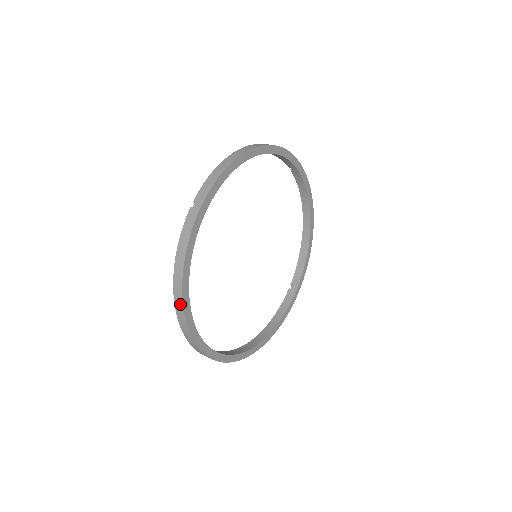
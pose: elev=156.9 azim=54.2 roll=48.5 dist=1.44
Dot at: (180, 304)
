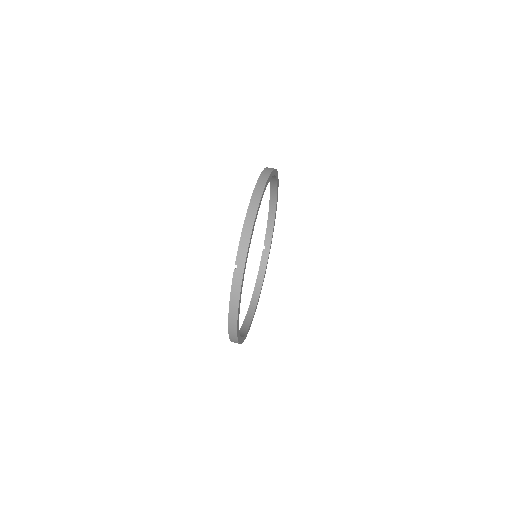
Dot at: (234, 332)
